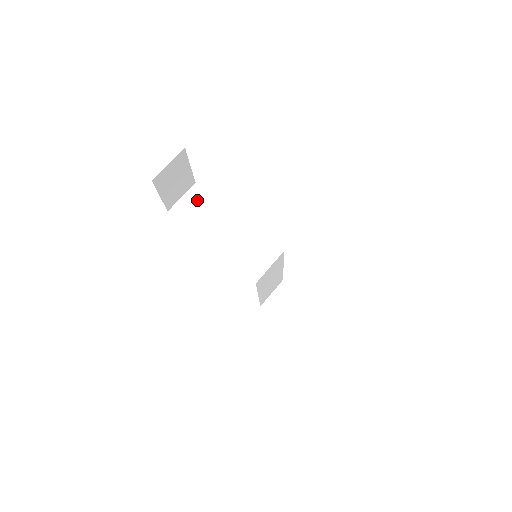
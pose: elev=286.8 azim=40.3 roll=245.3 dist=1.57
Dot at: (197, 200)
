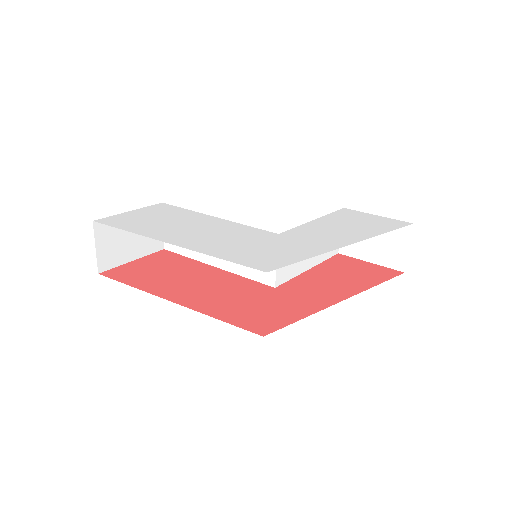
Dot at: occluded
